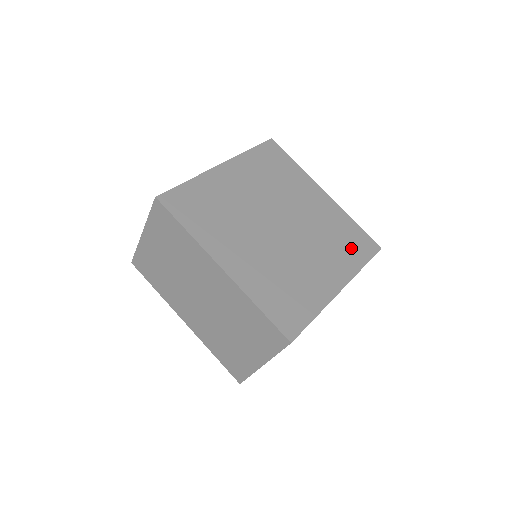
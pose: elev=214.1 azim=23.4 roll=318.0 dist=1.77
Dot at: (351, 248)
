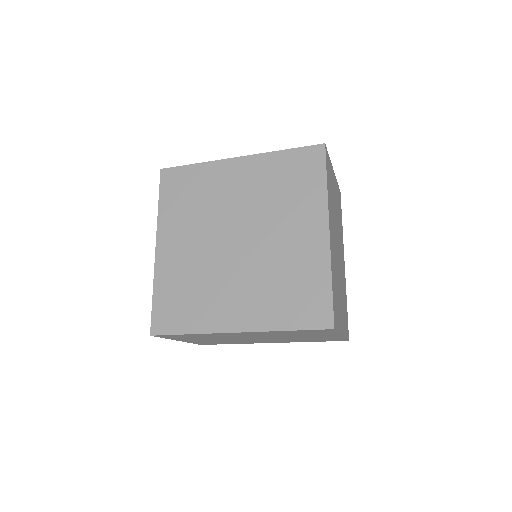
Dot at: (302, 181)
